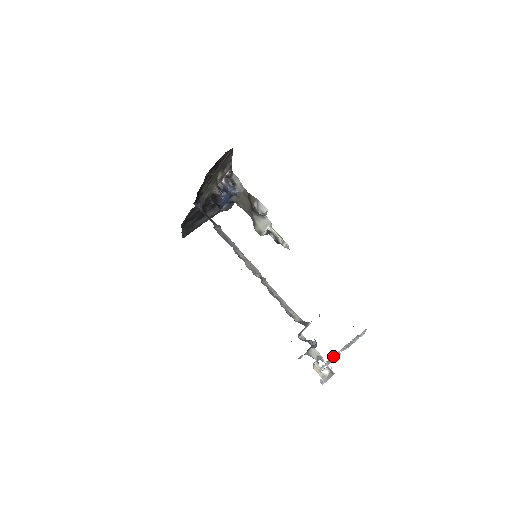
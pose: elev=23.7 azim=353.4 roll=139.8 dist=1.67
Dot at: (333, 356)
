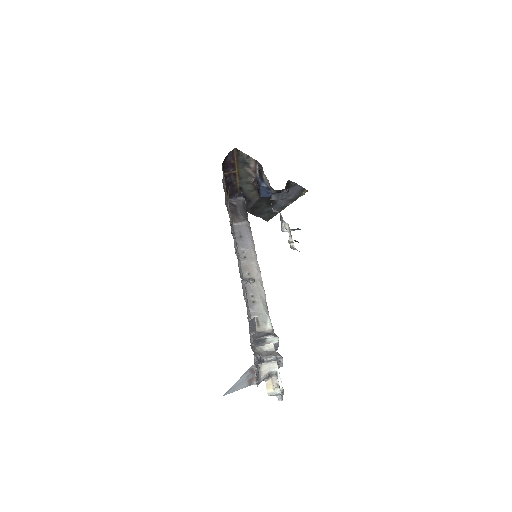
Dot at: (255, 378)
